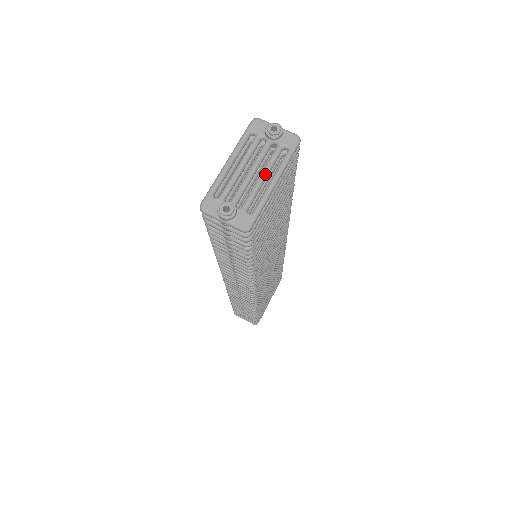
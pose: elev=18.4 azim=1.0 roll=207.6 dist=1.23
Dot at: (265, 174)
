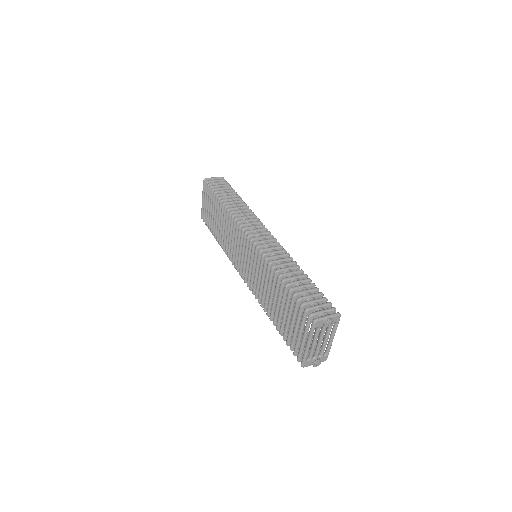
Dot at: occluded
